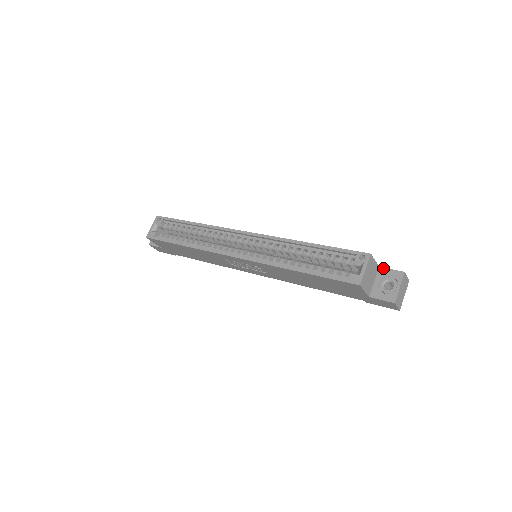
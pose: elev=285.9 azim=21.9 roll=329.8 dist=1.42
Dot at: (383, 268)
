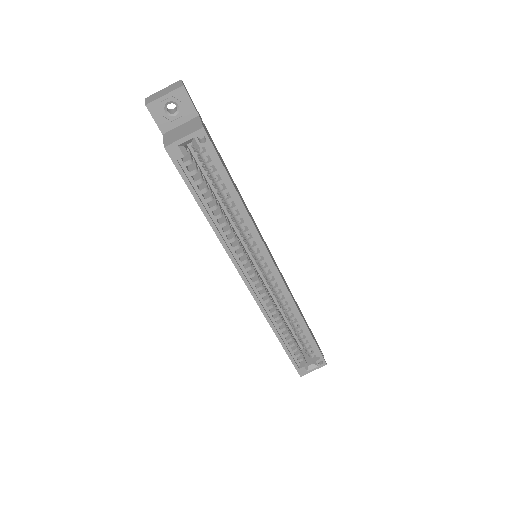
Dot at: occluded
